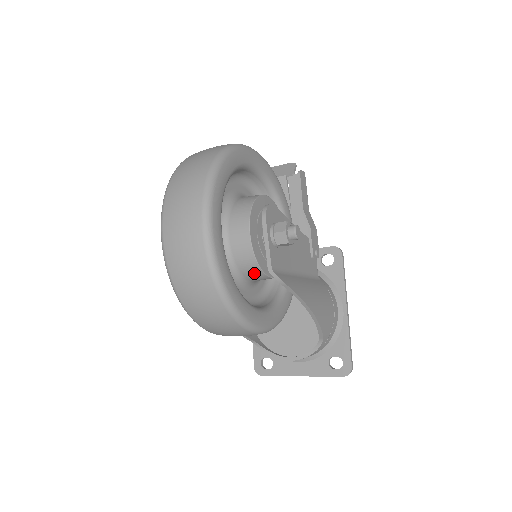
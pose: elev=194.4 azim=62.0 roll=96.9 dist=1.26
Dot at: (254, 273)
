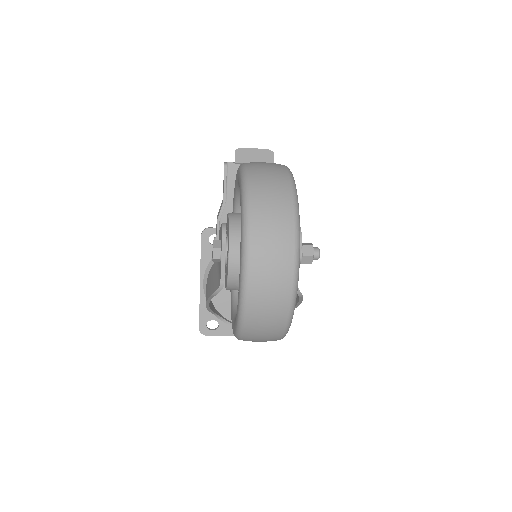
Dot at: occluded
